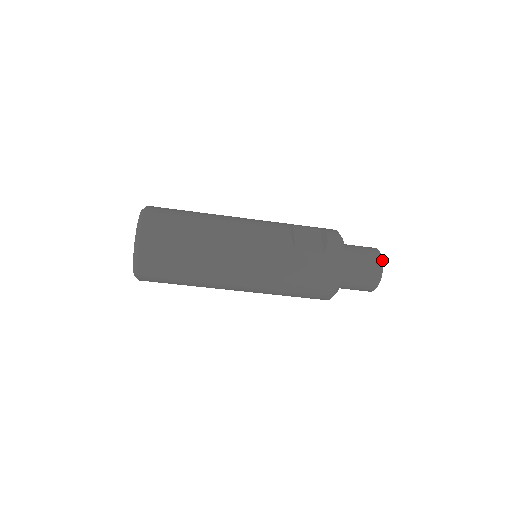
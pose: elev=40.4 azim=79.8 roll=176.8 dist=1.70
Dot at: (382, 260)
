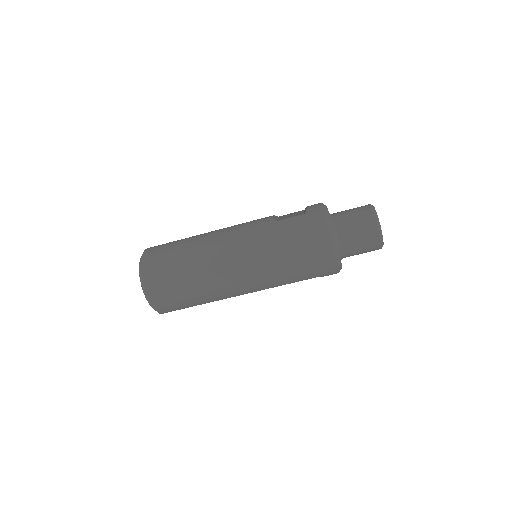
Dot at: (373, 206)
